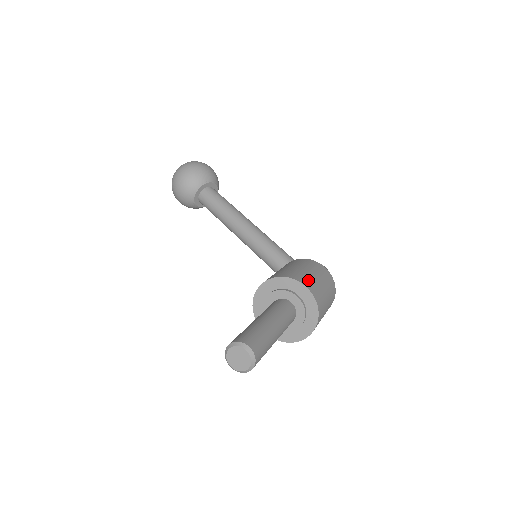
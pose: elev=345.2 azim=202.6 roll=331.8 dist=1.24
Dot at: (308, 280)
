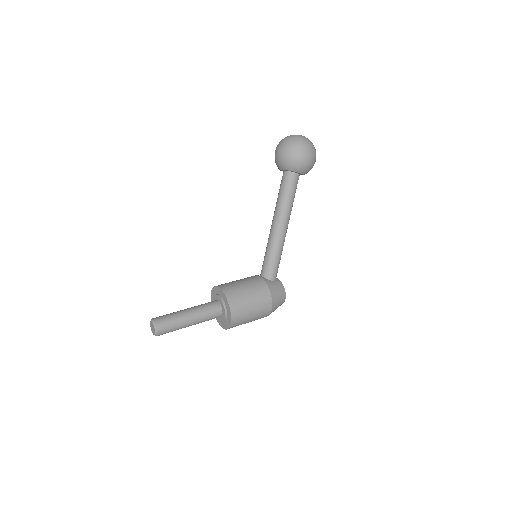
Dot at: (240, 314)
